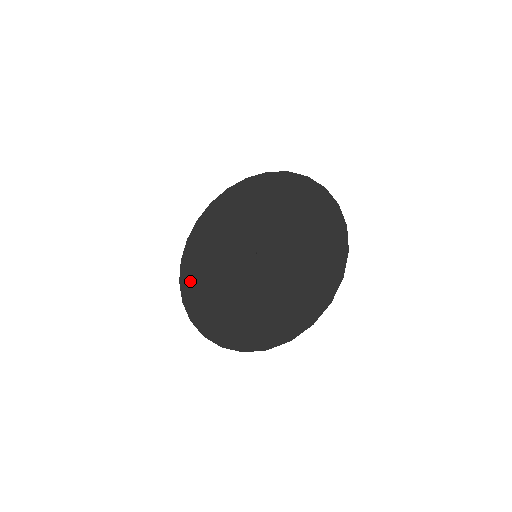
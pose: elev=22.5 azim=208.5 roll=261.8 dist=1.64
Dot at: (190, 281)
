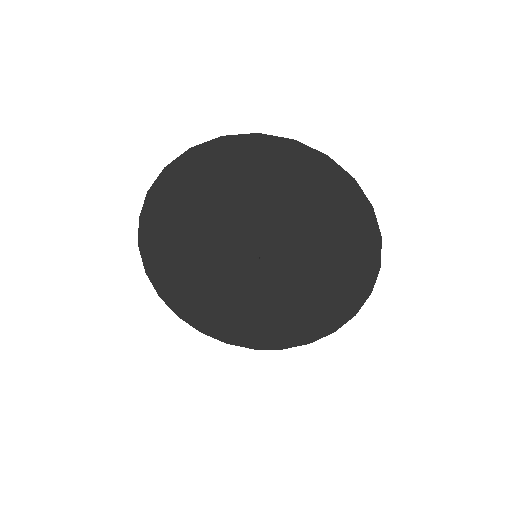
Dot at: (176, 185)
